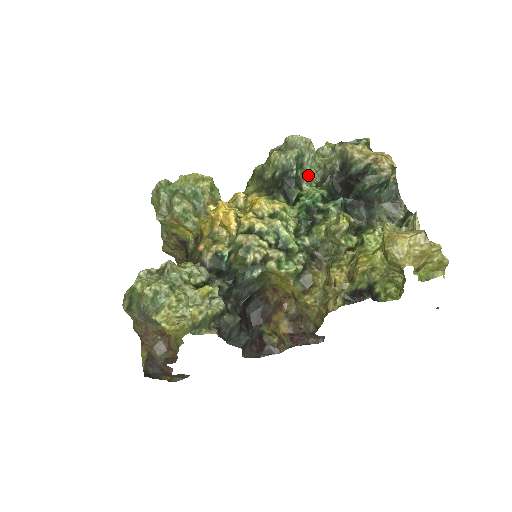
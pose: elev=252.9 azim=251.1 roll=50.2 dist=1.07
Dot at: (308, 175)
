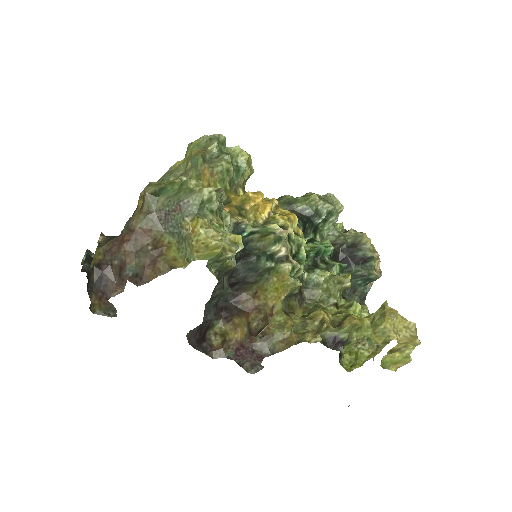
Dot at: (322, 232)
